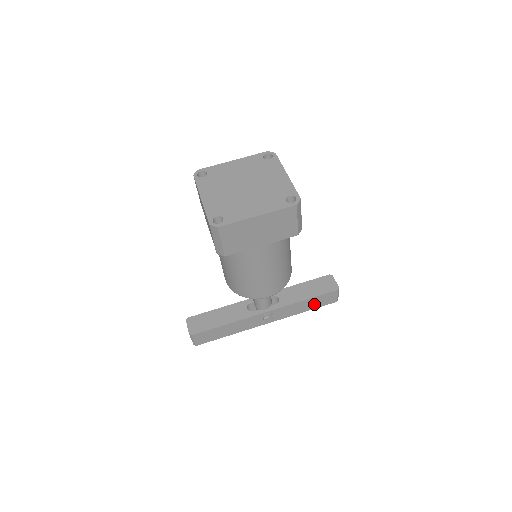
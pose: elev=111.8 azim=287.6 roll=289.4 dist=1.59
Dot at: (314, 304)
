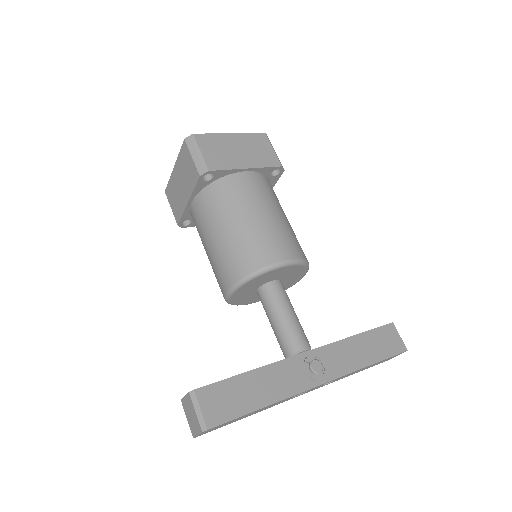
Dot at: (375, 349)
